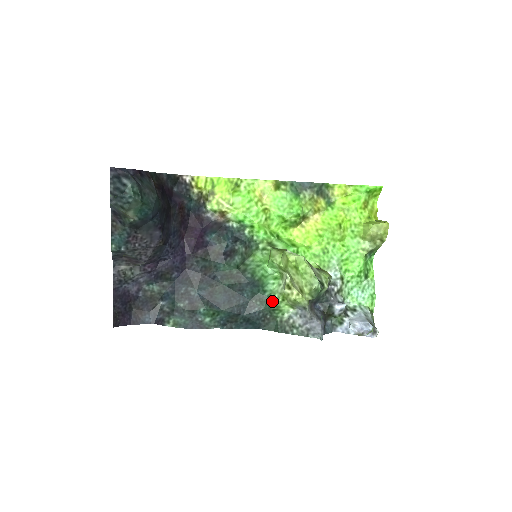
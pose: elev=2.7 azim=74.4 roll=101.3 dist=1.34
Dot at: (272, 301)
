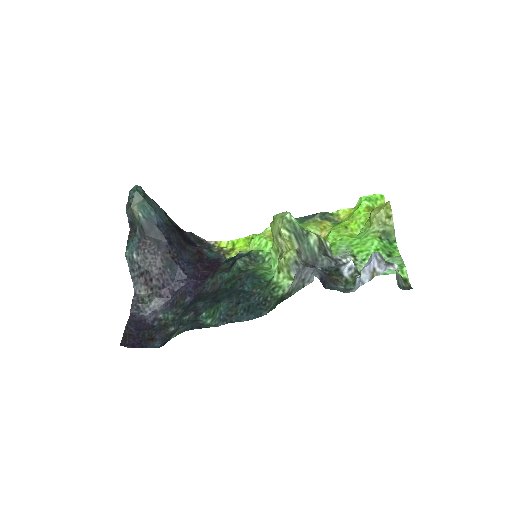
Dot at: (270, 281)
